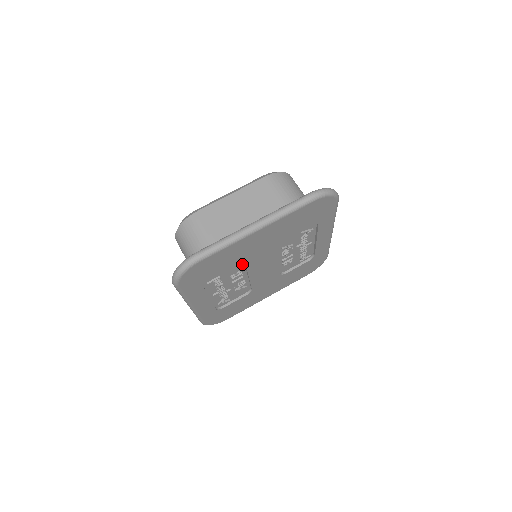
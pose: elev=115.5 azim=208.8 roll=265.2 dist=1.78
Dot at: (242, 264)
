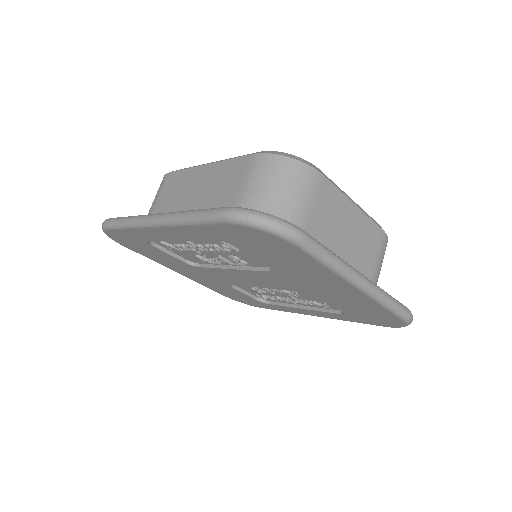
Dot at: (264, 265)
